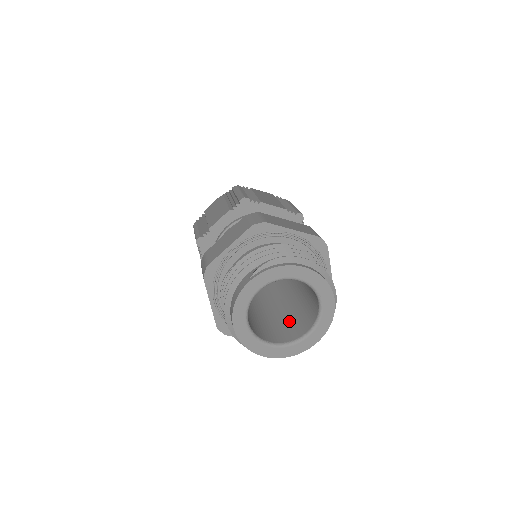
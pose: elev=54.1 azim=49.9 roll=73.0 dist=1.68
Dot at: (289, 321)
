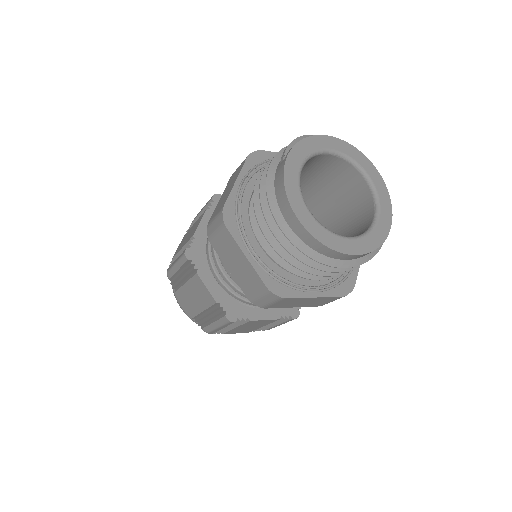
Dot at: occluded
